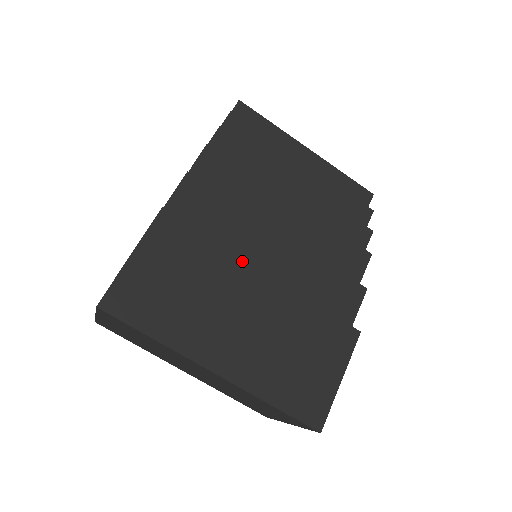
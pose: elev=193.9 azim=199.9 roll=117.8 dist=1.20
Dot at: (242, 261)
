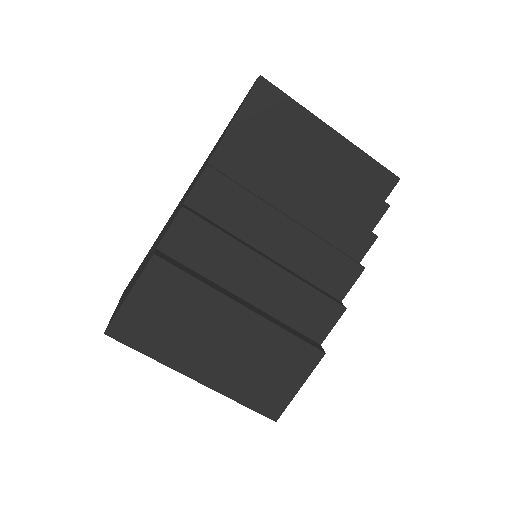
Dot at: (223, 297)
